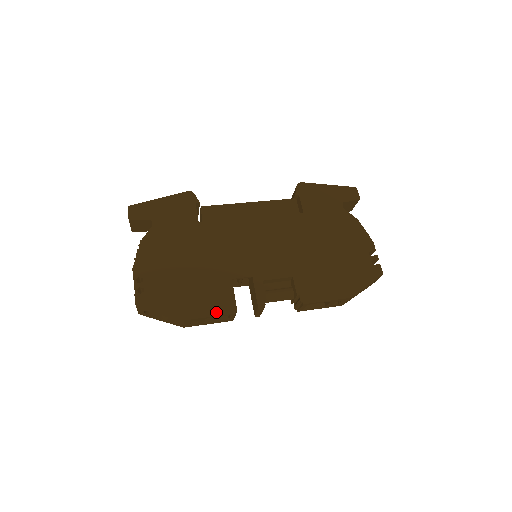
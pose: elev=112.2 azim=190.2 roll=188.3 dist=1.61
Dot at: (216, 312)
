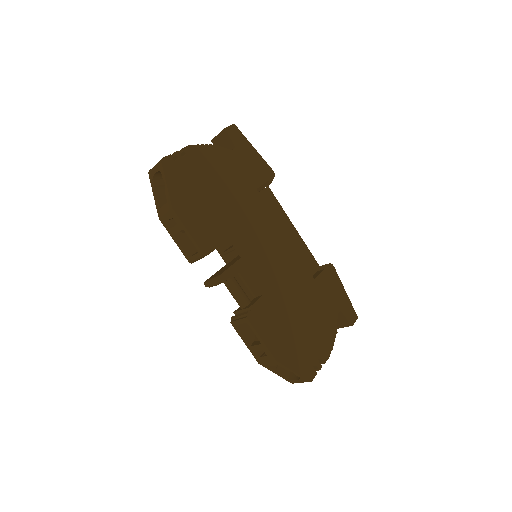
Dot at: (196, 236)
